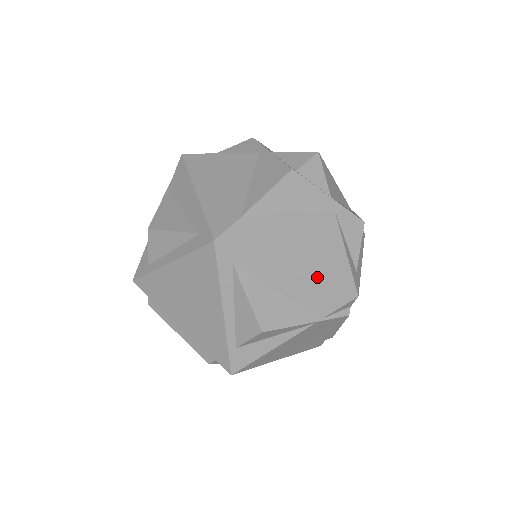
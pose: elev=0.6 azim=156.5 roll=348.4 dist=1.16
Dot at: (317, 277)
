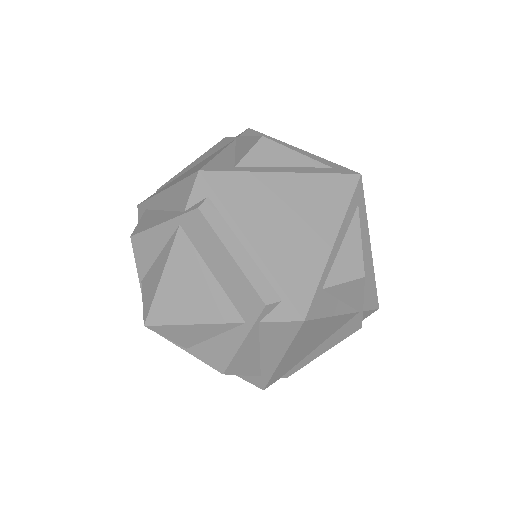
Dot at: (373, 269)
